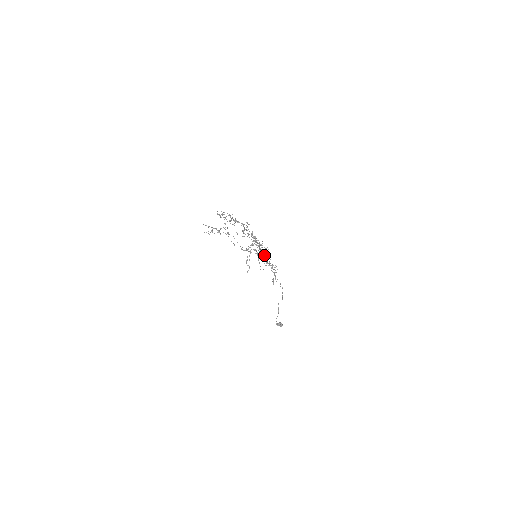
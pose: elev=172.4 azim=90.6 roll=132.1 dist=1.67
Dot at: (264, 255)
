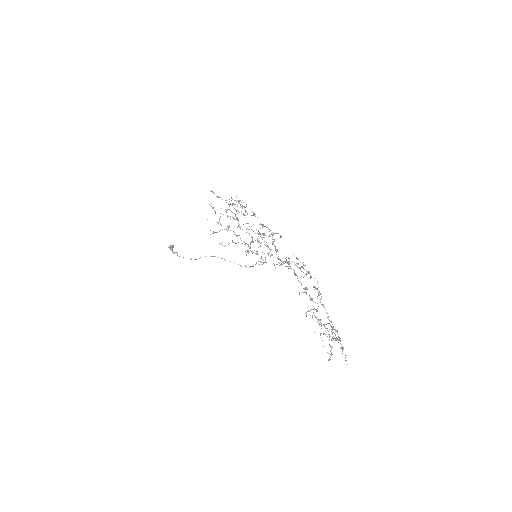
Dot at: occluded
